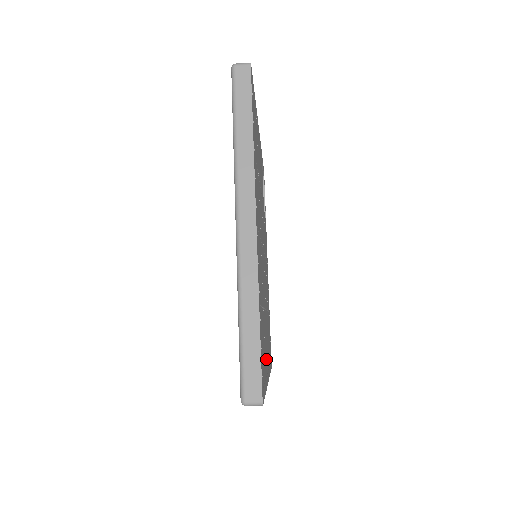
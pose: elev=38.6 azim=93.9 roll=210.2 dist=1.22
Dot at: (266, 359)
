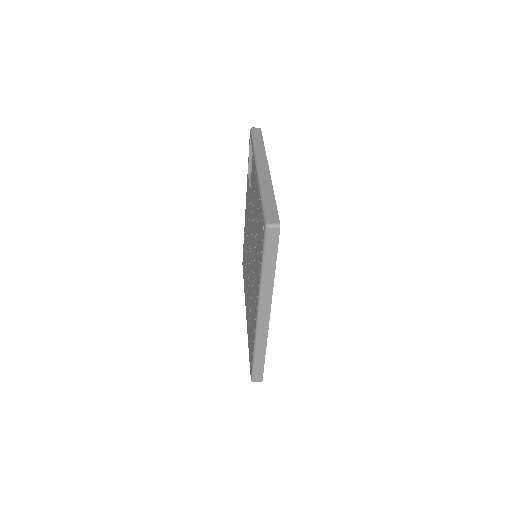
Dot at: occluded
